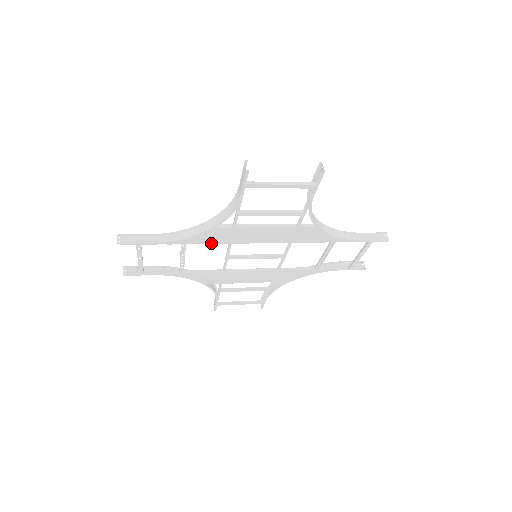
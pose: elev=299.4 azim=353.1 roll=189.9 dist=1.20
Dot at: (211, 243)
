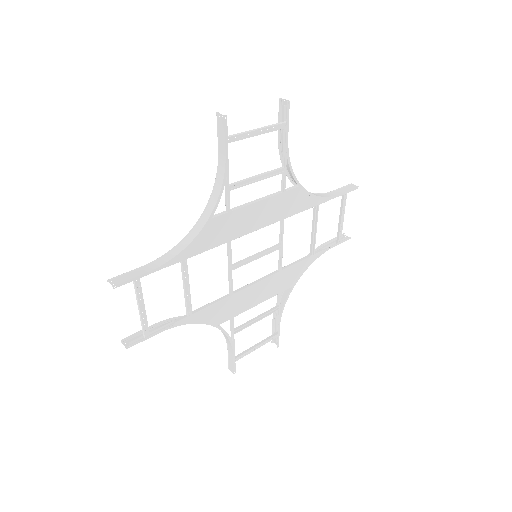
Dot at: (211, 248)
